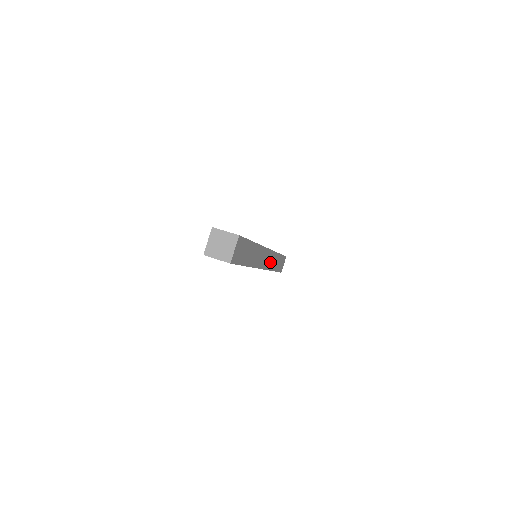
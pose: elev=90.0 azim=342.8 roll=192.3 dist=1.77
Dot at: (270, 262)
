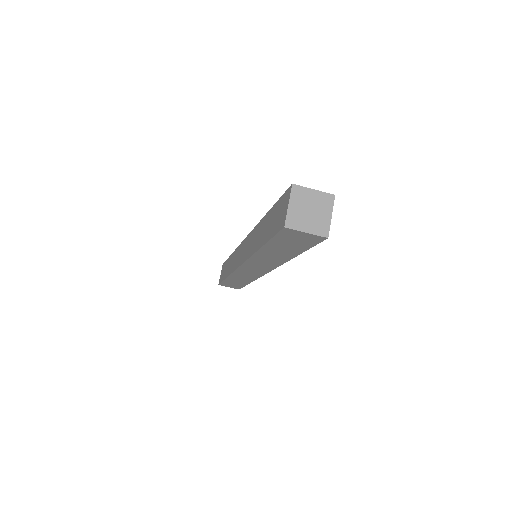
Dot at: occluded
